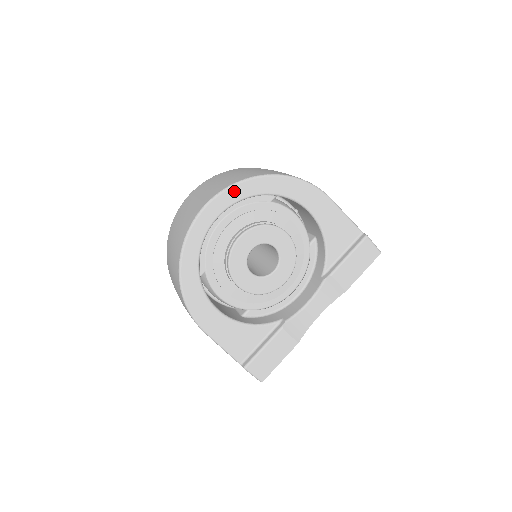
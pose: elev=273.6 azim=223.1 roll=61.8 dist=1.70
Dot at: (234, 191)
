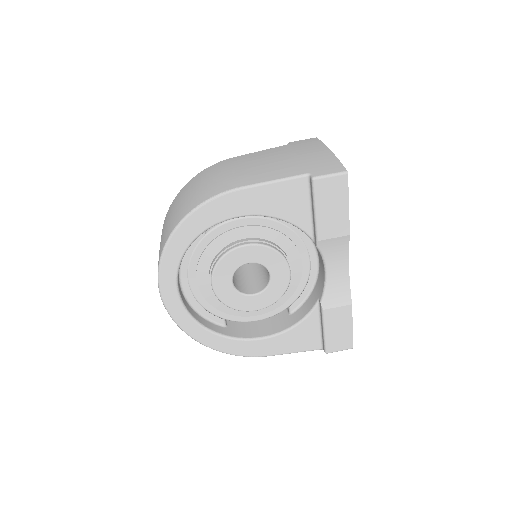
Dot at: (165, 271)
